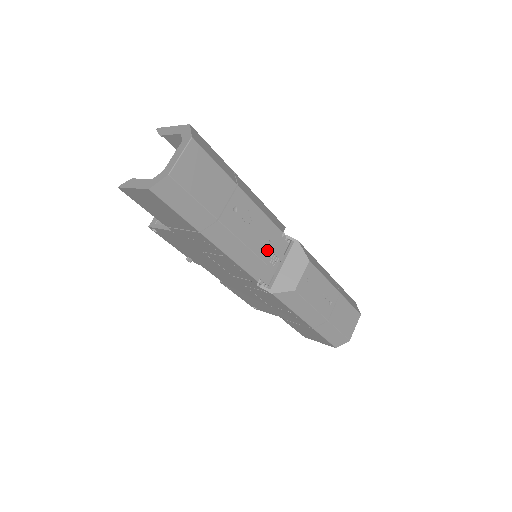
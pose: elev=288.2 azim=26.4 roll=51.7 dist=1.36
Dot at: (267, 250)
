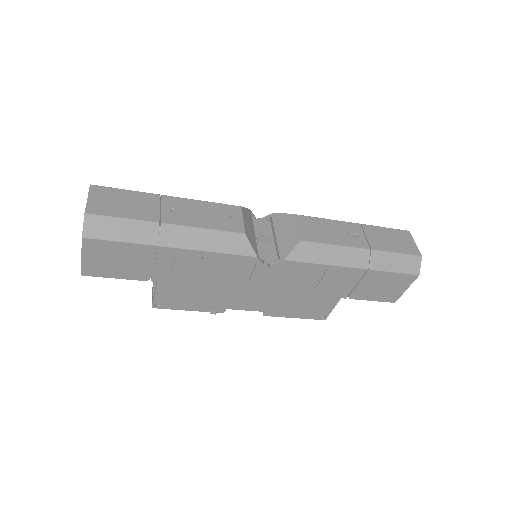
Dot at: (235, 224)
